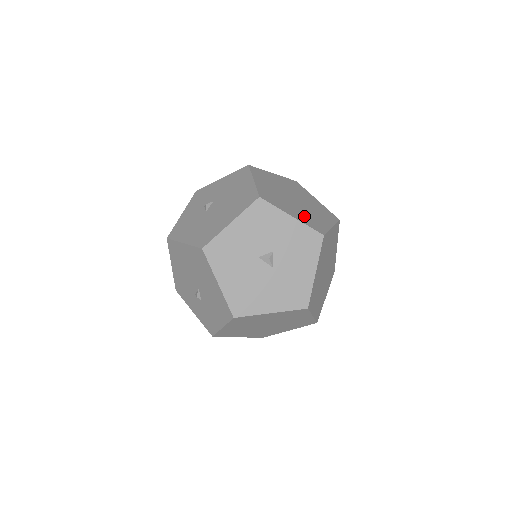
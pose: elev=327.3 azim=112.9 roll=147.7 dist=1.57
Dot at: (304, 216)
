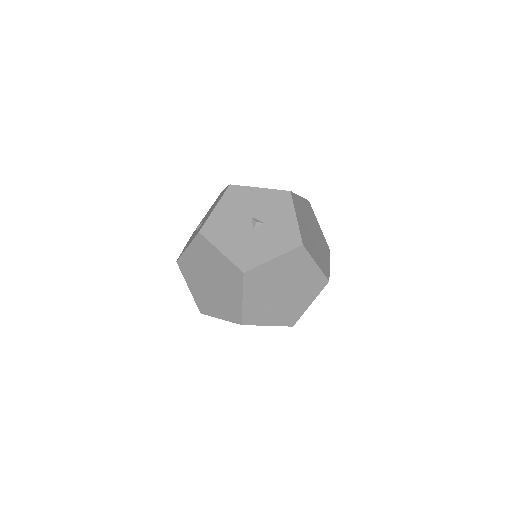
Dot at: (305, 233)
